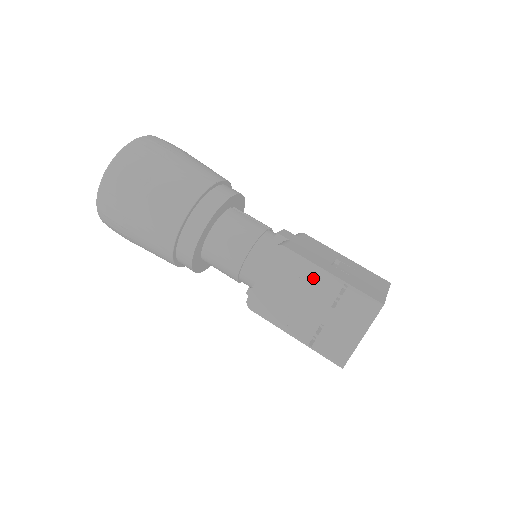
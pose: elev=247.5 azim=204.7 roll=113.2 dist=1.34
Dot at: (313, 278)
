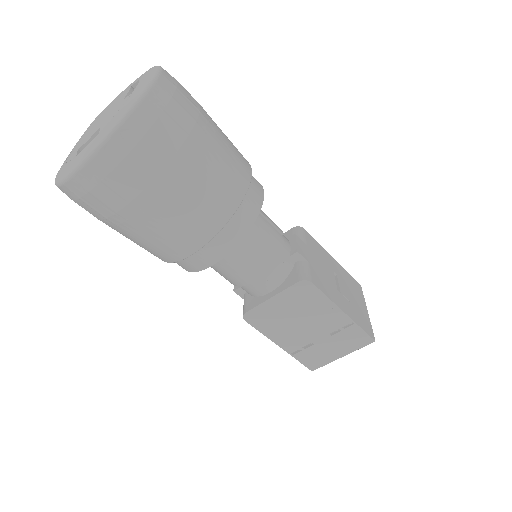
Dot at: (326, 312)
